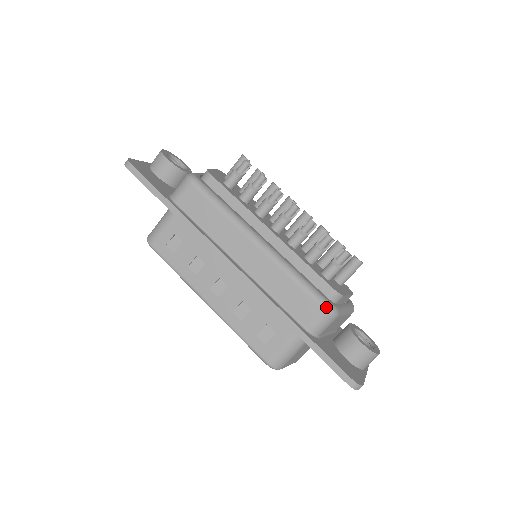
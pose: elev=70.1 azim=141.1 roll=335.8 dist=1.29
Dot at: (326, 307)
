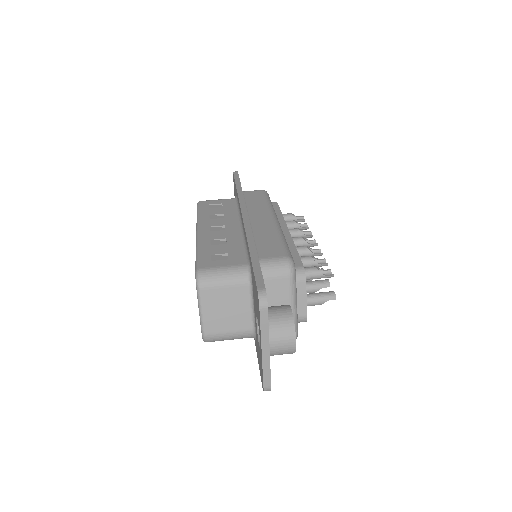
Dot at: (290, 257)
